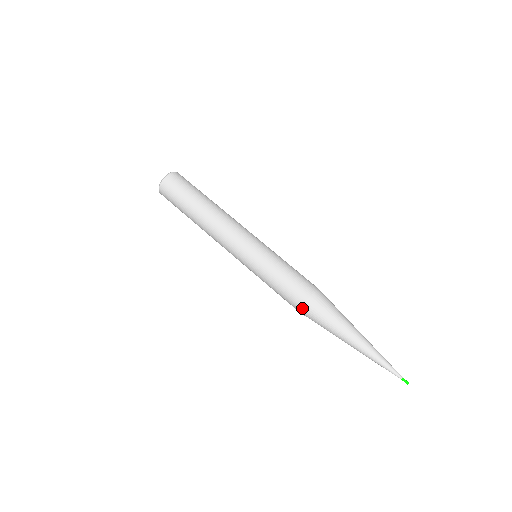
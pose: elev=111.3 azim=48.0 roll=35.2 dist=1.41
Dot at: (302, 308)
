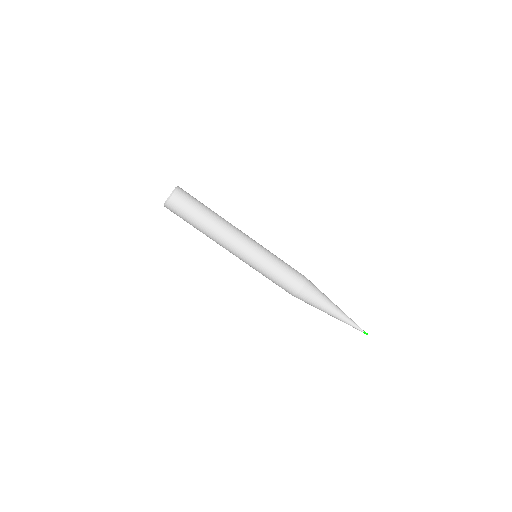
Dot at: occluded
